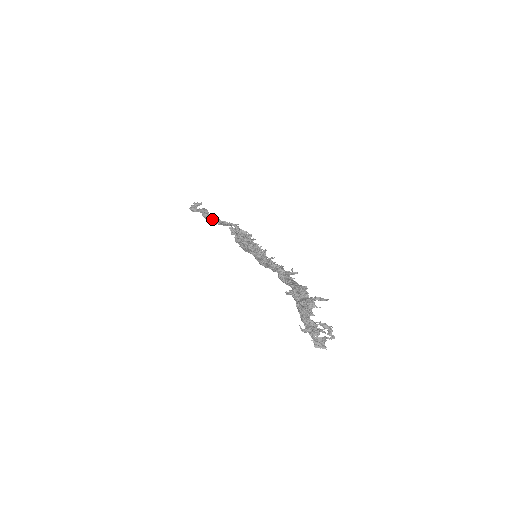
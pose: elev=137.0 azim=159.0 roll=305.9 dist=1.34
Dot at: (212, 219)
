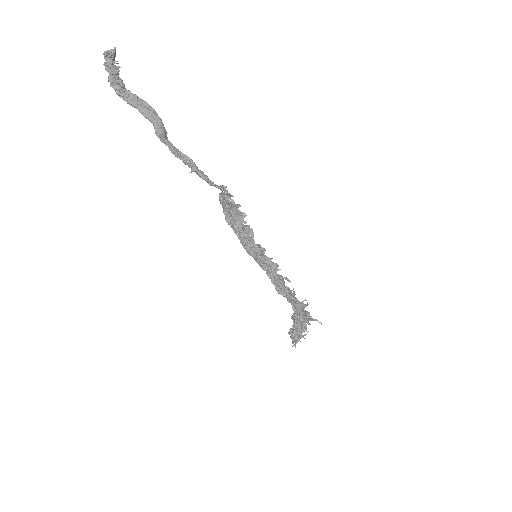
Dot at: (178, 153)
